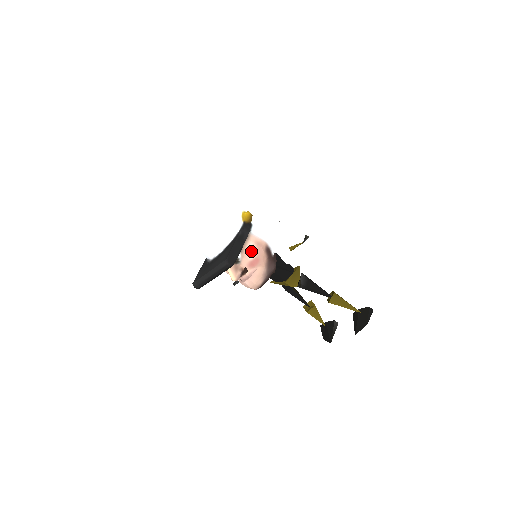
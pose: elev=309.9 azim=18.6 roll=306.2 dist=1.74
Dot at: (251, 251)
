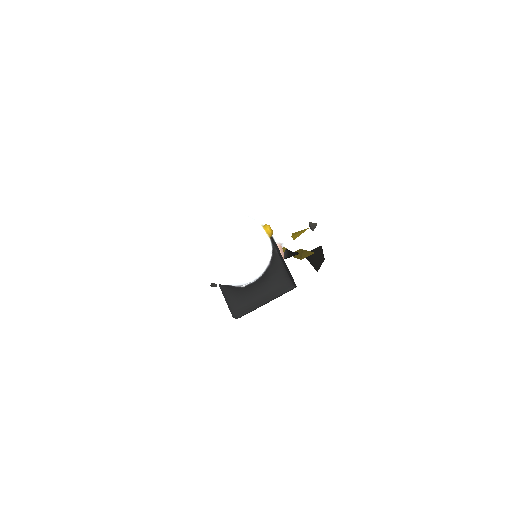
Dot at: occluded
